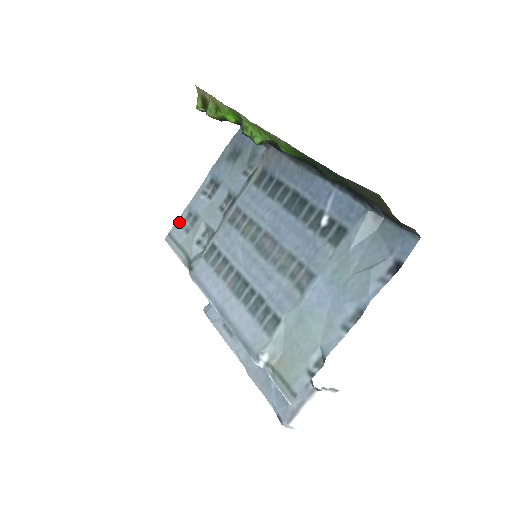
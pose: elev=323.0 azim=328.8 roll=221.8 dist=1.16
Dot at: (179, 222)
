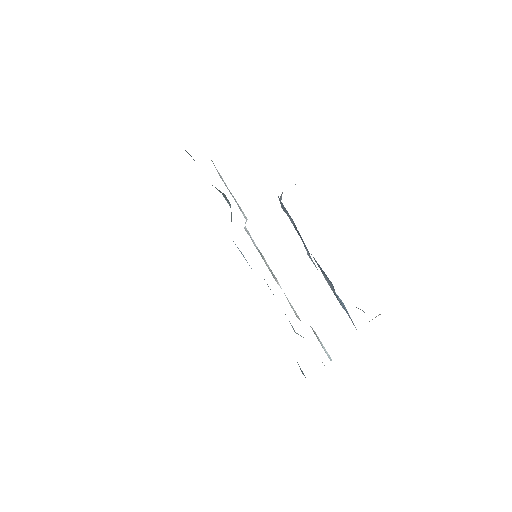
Dot at: occluded
